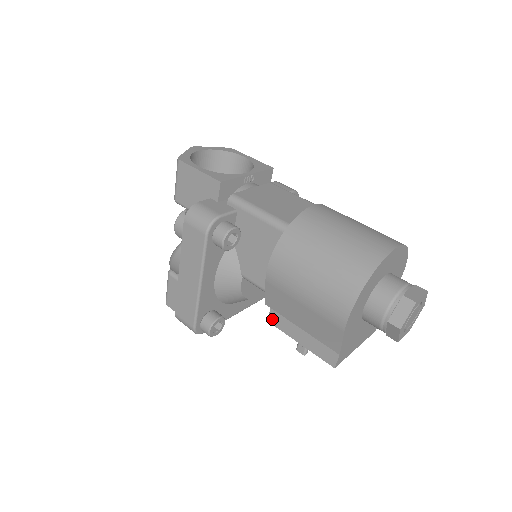
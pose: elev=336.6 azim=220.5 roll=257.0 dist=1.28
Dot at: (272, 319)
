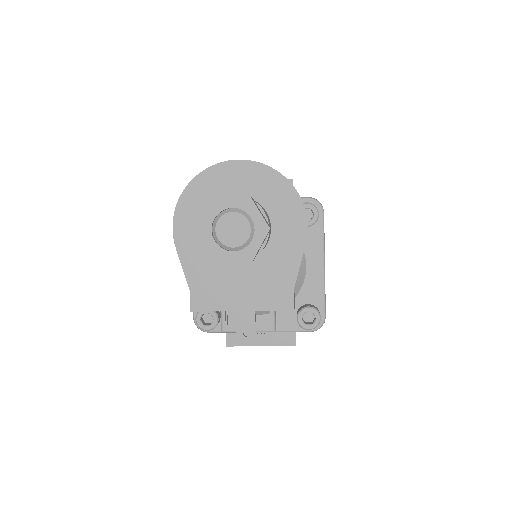
Dot at: occluded
